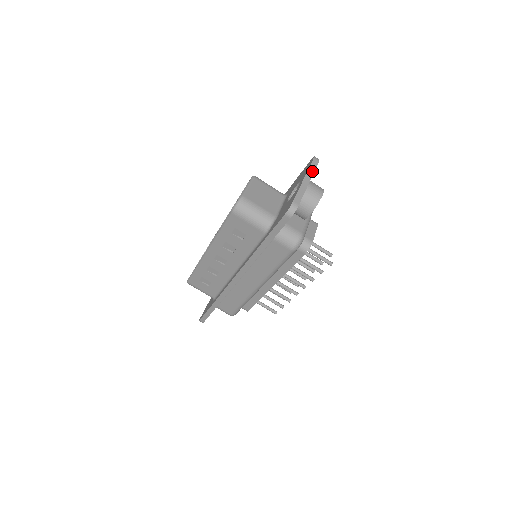
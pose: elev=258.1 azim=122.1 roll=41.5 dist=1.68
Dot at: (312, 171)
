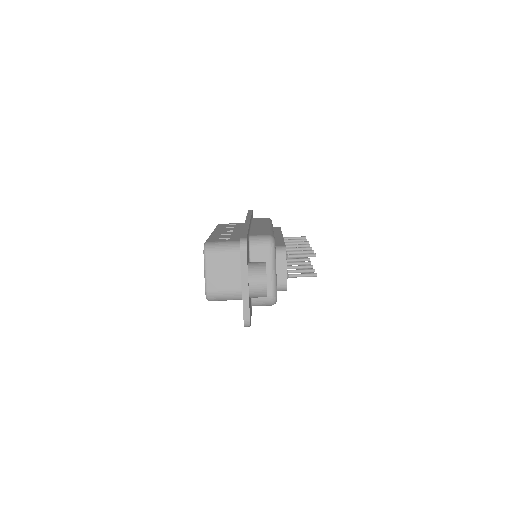
Dot at: (245, 269)
